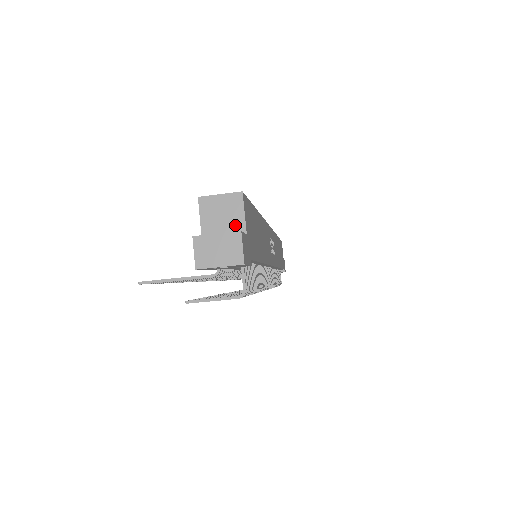
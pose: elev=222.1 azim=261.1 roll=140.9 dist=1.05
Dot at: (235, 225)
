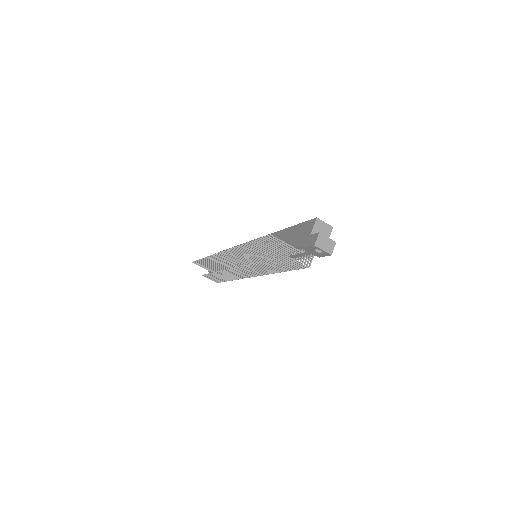
Dot at: occluded
